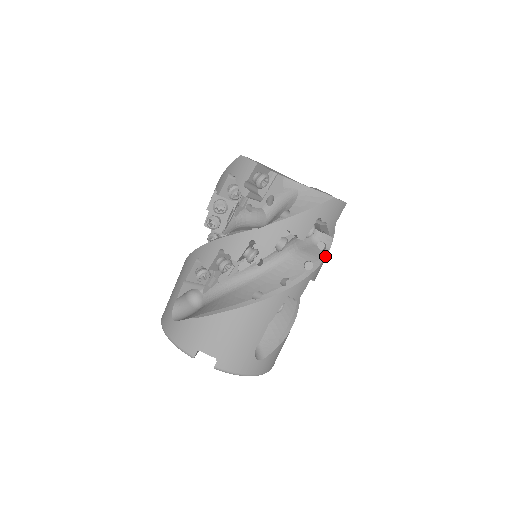
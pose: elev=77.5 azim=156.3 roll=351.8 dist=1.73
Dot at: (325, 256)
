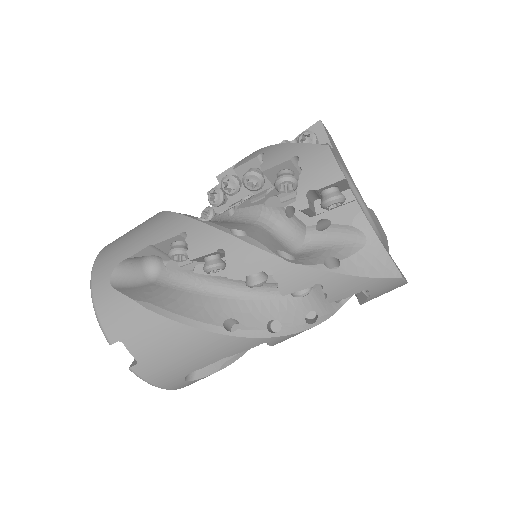
Dot at: (335, 312)
